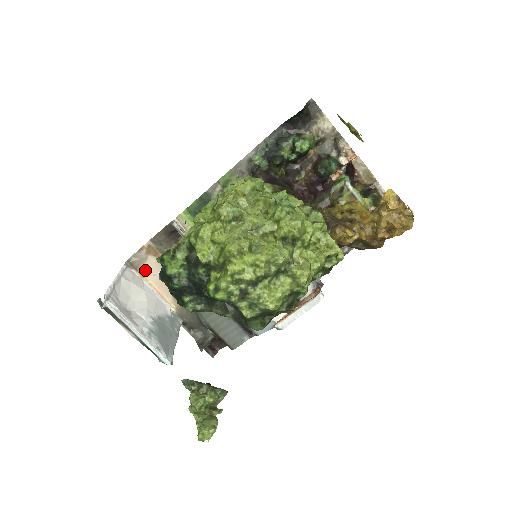
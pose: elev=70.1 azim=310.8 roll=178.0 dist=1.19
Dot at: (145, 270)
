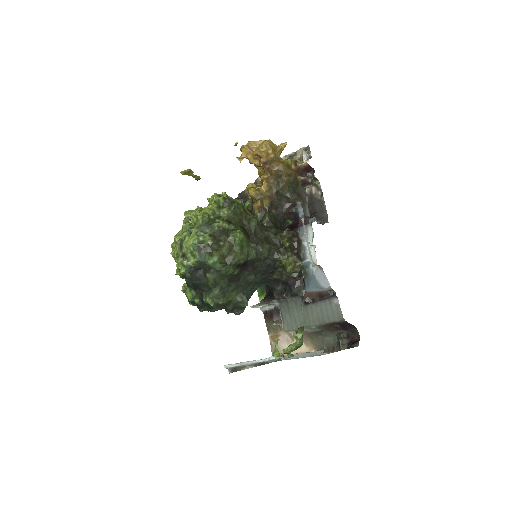
Dot at: occluded
